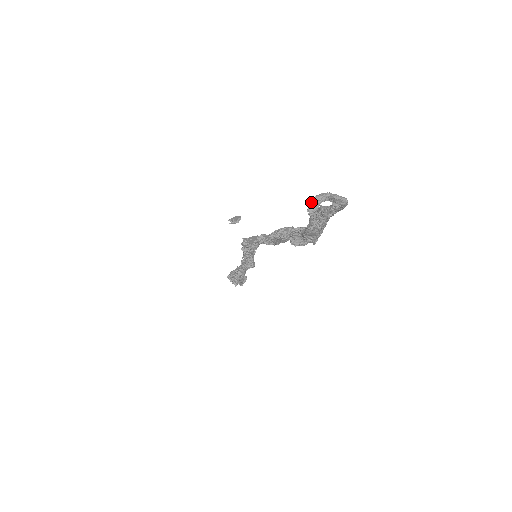
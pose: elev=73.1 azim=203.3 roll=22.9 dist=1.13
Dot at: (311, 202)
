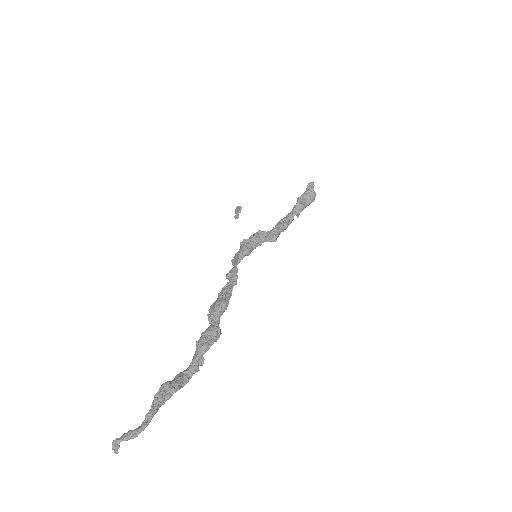
Dot at: (112, 446)
